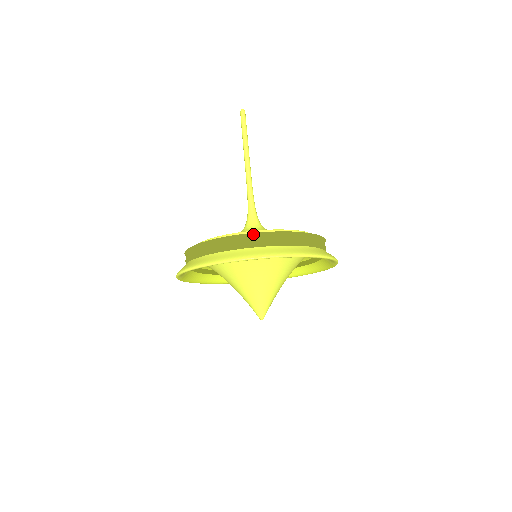
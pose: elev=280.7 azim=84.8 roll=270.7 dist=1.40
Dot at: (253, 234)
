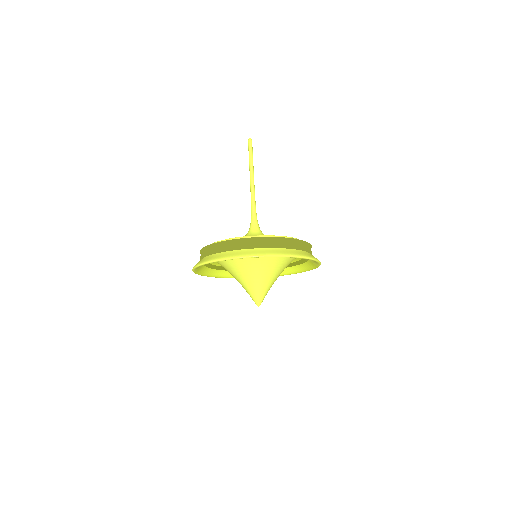
Dot at: (256, 238)
